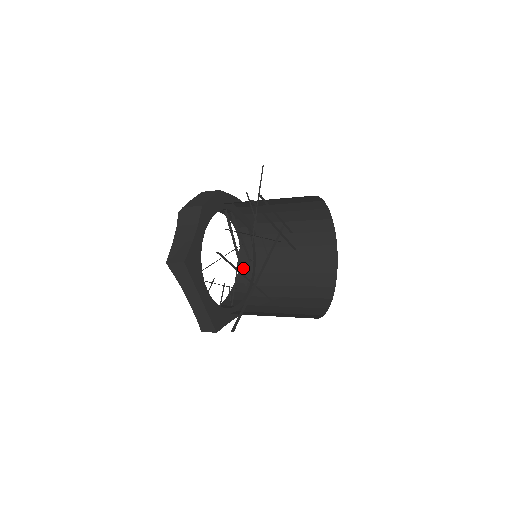
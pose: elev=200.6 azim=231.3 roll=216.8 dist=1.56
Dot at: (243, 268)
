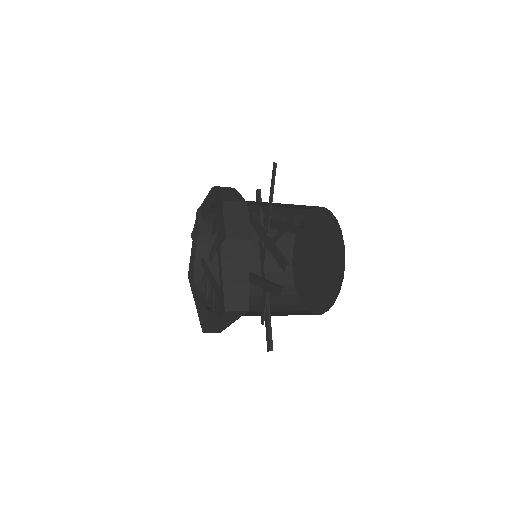
Dot at: (203, 241)
